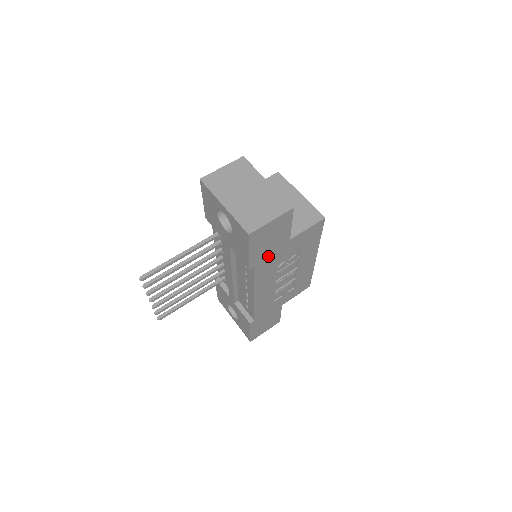
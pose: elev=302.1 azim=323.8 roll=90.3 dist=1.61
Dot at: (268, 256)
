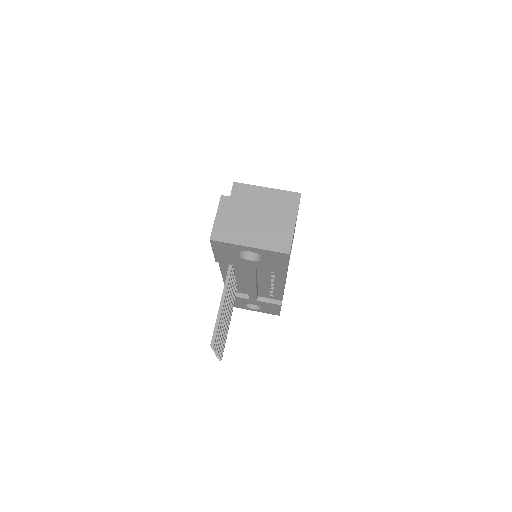
Dot at: occluded
